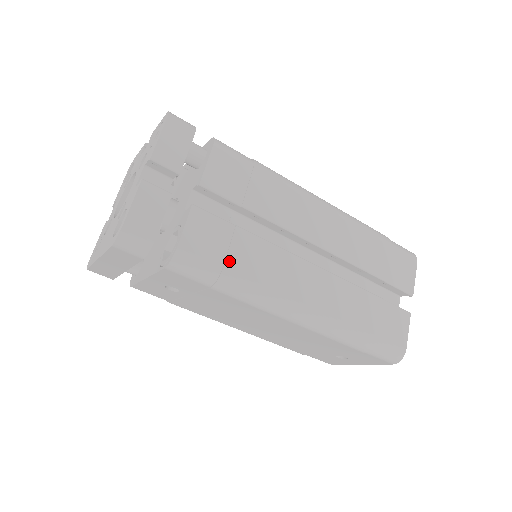
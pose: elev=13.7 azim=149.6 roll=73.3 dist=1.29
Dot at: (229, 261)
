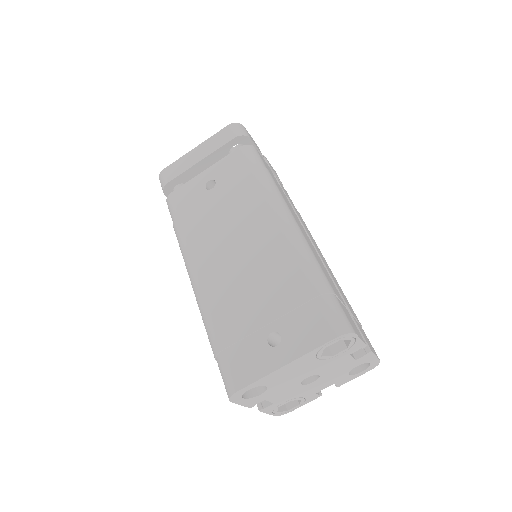
Dot at: occluded
